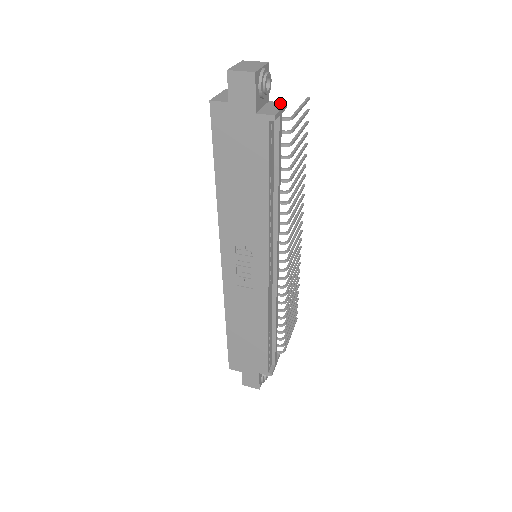
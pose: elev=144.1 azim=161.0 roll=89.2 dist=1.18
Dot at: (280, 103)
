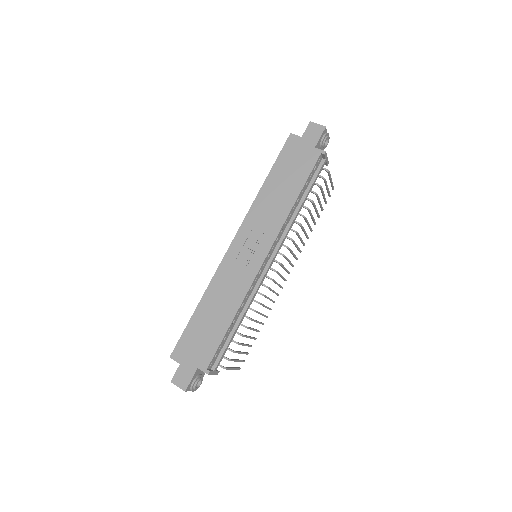
Dot at: occluded
